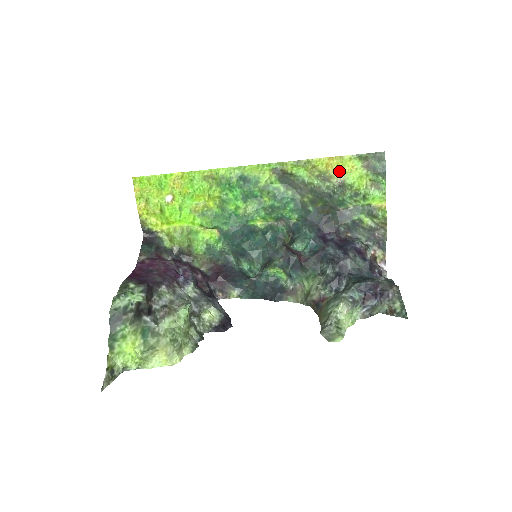
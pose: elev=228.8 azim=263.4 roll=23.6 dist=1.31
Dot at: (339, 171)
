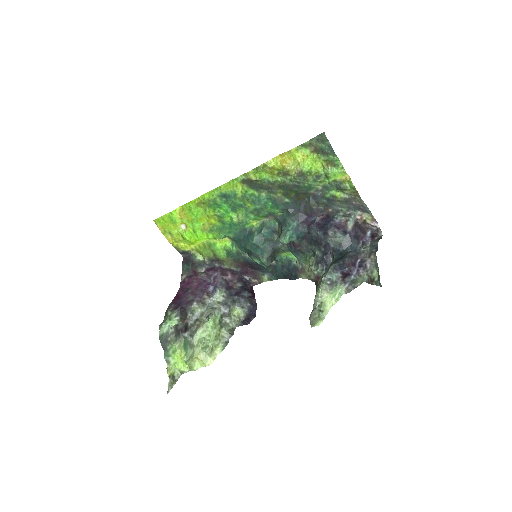
Dot at: (293, 163)
